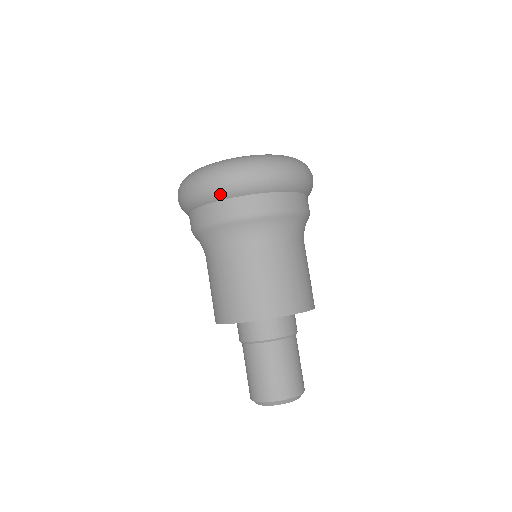
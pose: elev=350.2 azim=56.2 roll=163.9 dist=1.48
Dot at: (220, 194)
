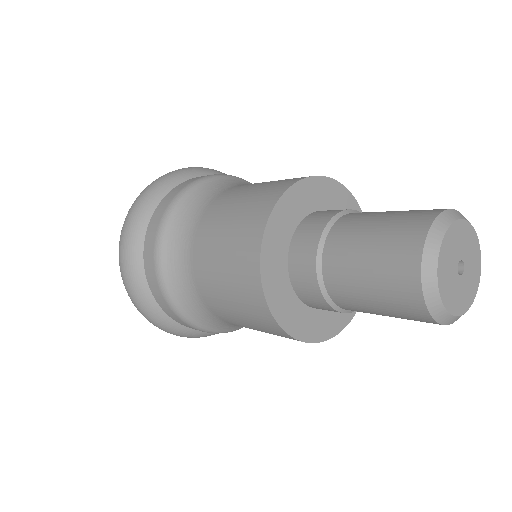
Dot at: (172, 181)
